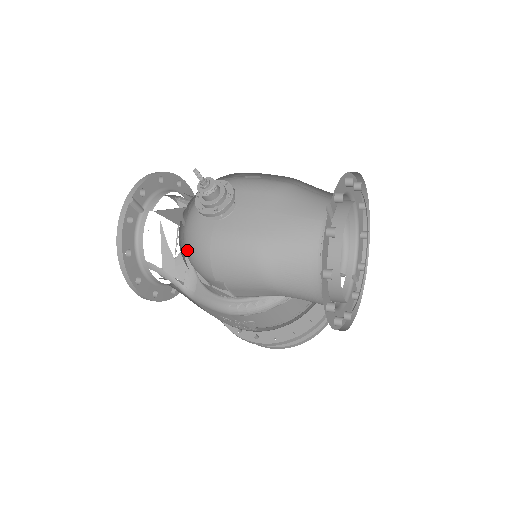
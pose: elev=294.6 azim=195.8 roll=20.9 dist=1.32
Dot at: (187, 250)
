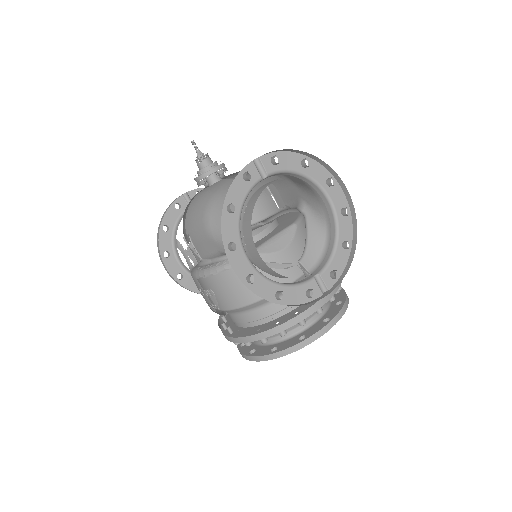
Dot at: occluded
